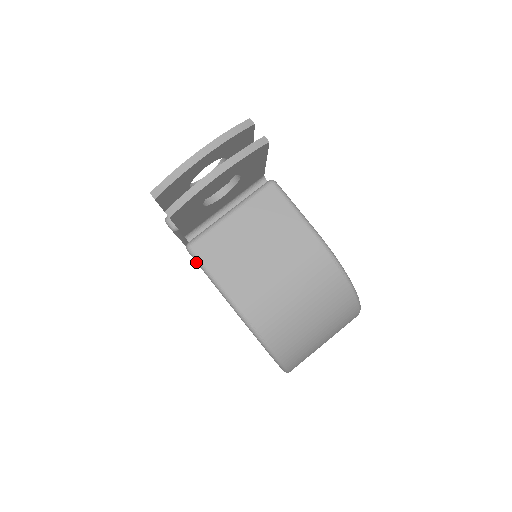
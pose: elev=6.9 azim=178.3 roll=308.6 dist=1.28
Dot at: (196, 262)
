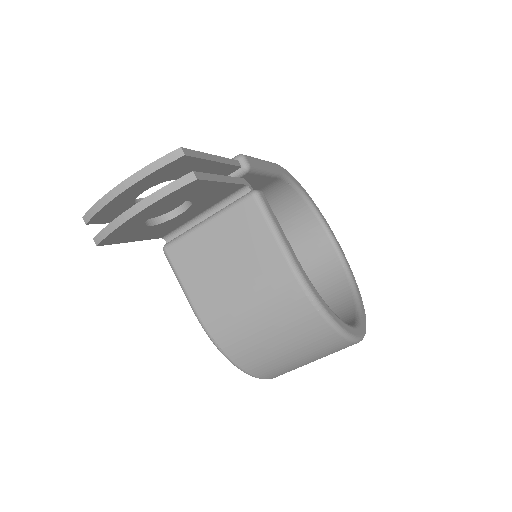
Dot at: (171, 265)
